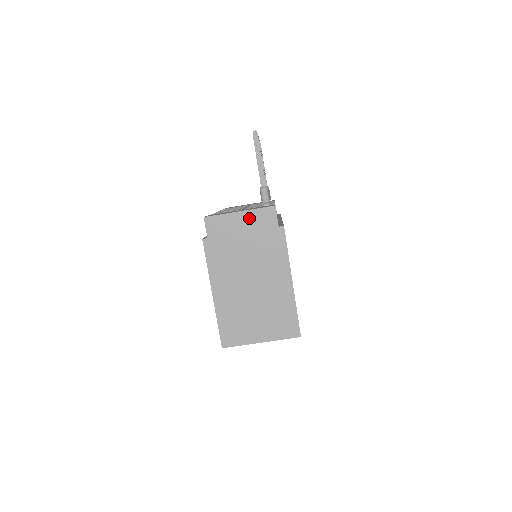
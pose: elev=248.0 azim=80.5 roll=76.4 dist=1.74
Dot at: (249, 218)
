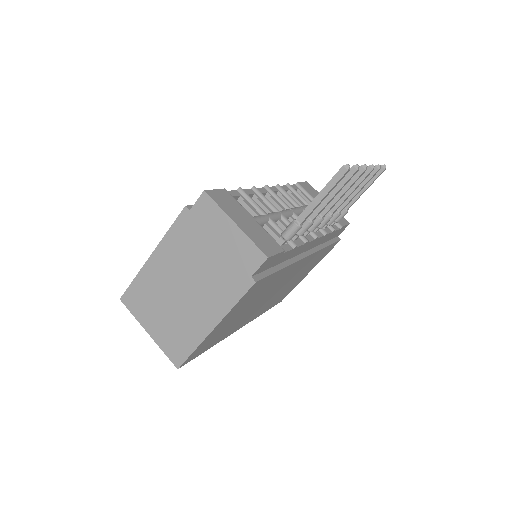
Dot at: (237, 239)
